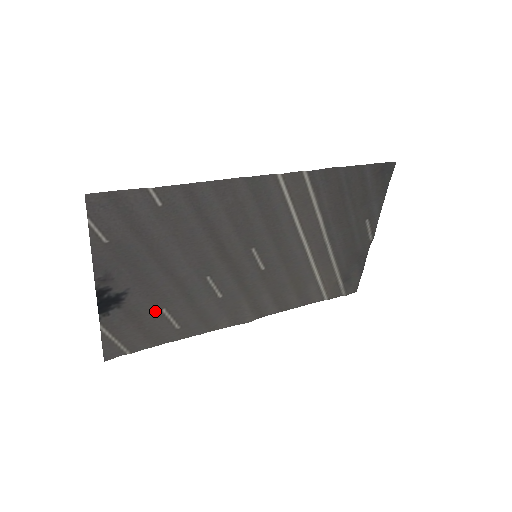
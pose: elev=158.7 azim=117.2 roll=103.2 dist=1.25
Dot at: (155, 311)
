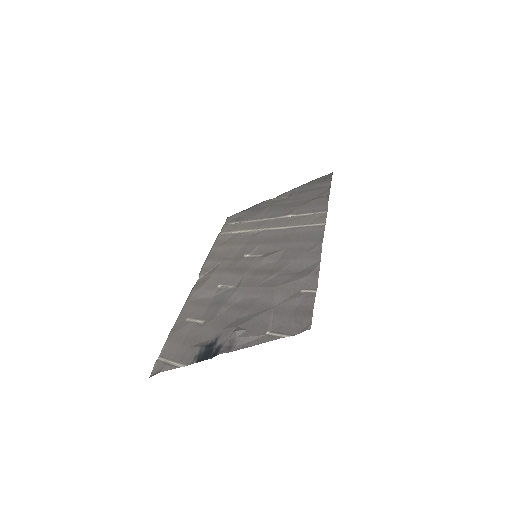
Dot at: (201, 327)
